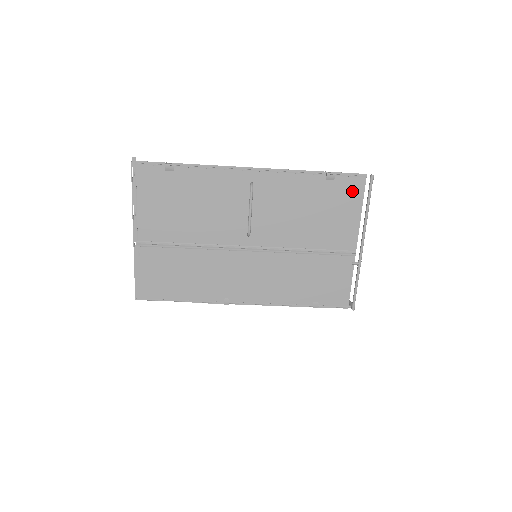
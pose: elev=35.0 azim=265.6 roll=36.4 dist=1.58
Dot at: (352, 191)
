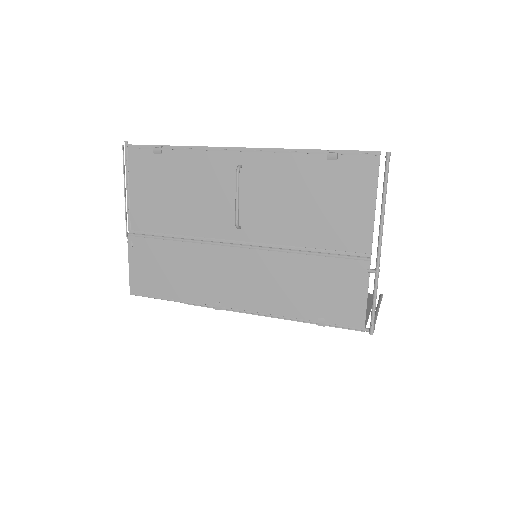
Dot at: (362, 174)
